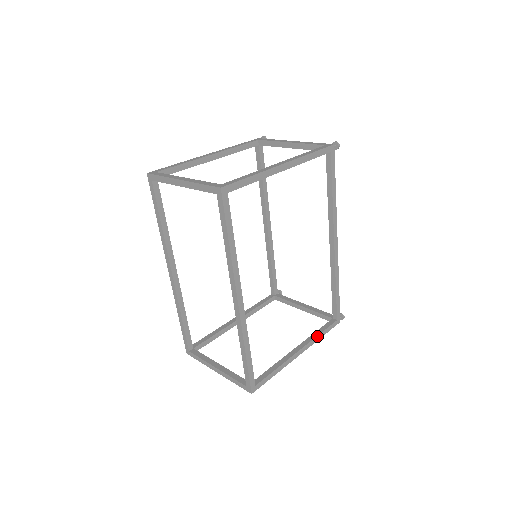
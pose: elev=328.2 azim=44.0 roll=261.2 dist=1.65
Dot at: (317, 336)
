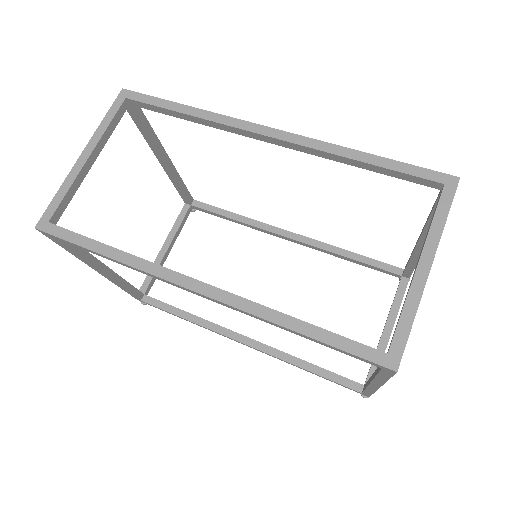
Dot at: occluded
